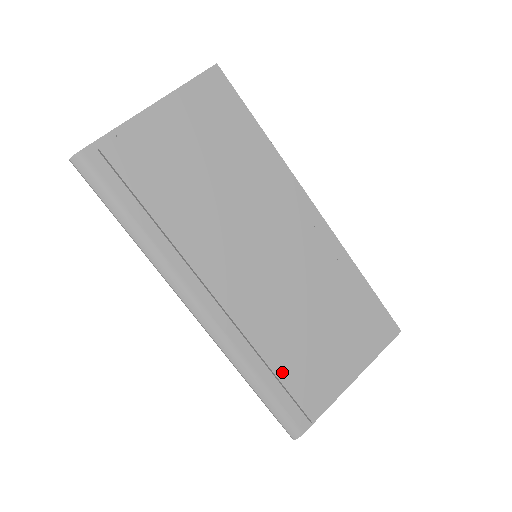
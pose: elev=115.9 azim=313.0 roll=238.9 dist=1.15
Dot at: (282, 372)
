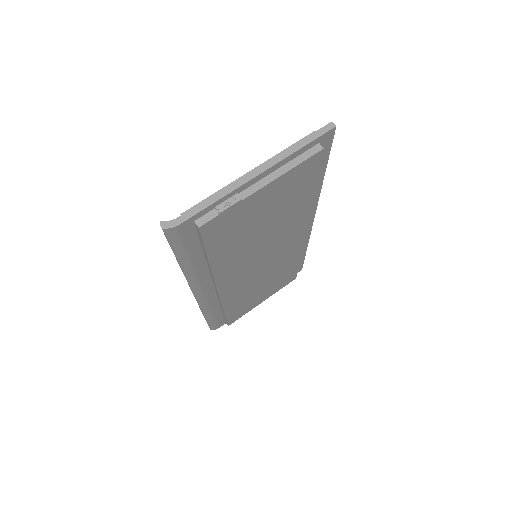
Dot at: (229, 312)
